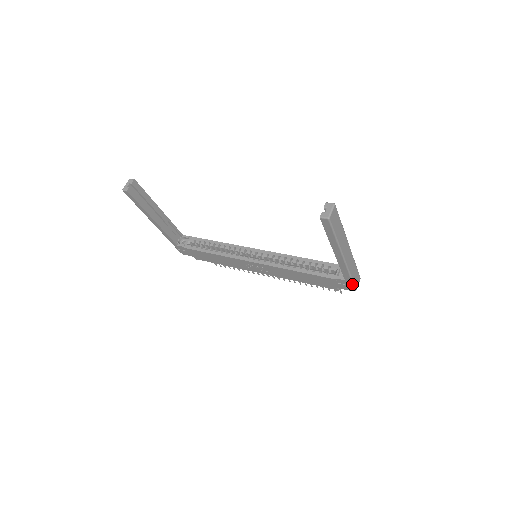
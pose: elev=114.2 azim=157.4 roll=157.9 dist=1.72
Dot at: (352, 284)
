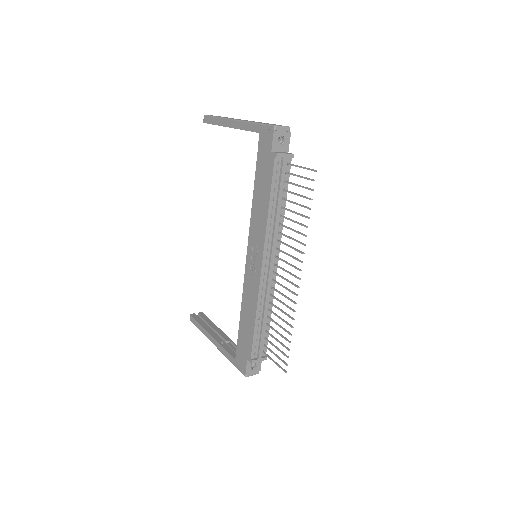
Dot at: (264, 126)
